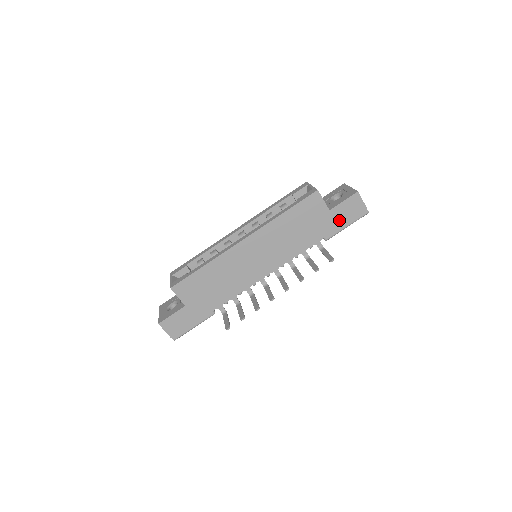
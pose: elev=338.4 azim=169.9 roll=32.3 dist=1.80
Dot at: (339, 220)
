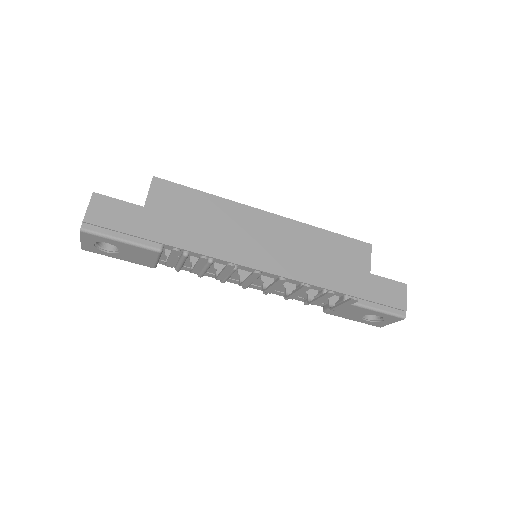
Dot at: (373, 293)
